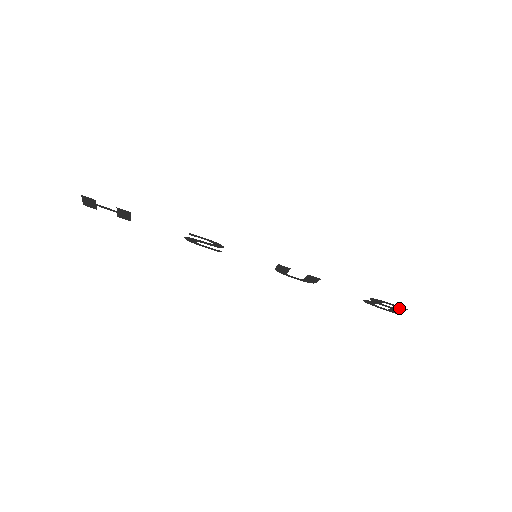
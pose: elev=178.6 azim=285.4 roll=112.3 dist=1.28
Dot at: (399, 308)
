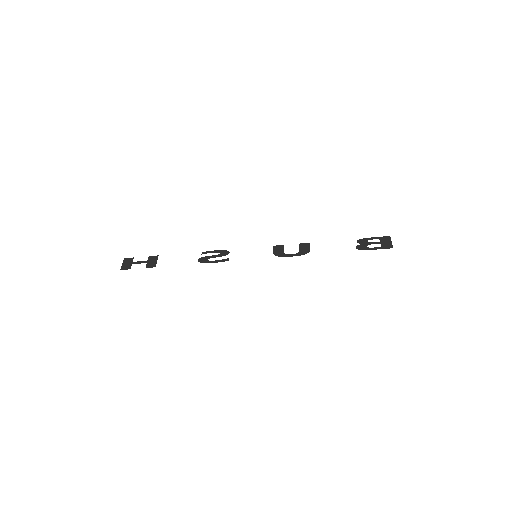
Dot at: (384, 239)
